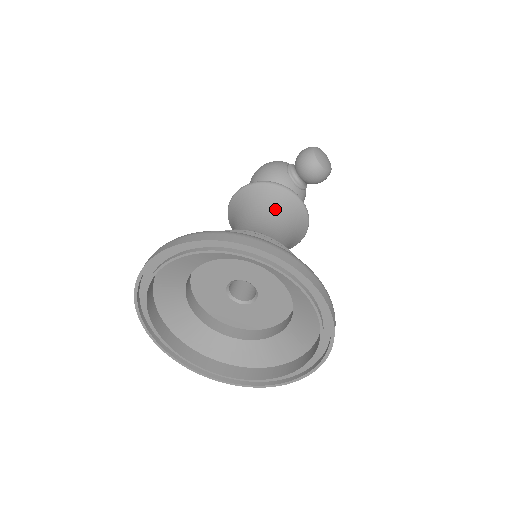
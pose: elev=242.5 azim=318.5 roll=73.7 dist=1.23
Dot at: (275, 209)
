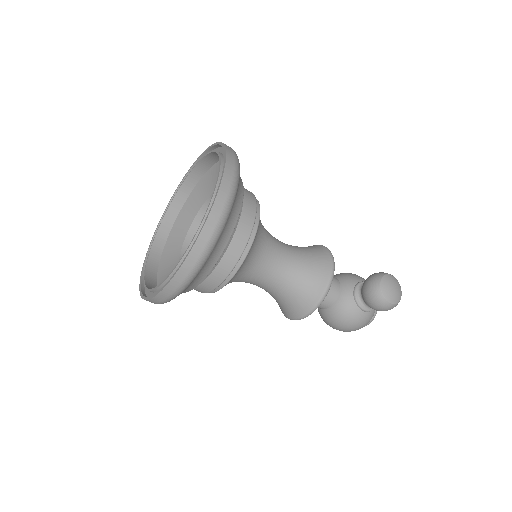
Dot at: (306, 254)
